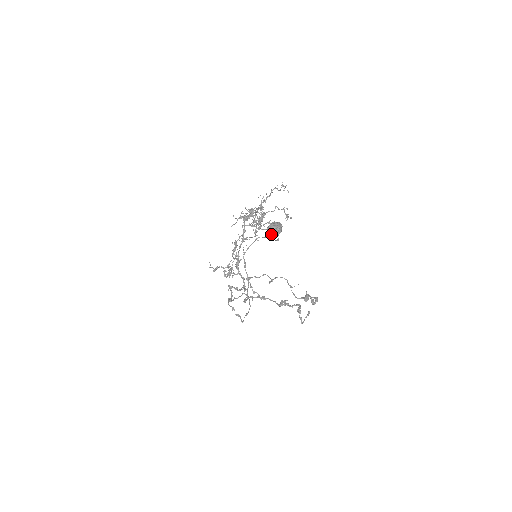
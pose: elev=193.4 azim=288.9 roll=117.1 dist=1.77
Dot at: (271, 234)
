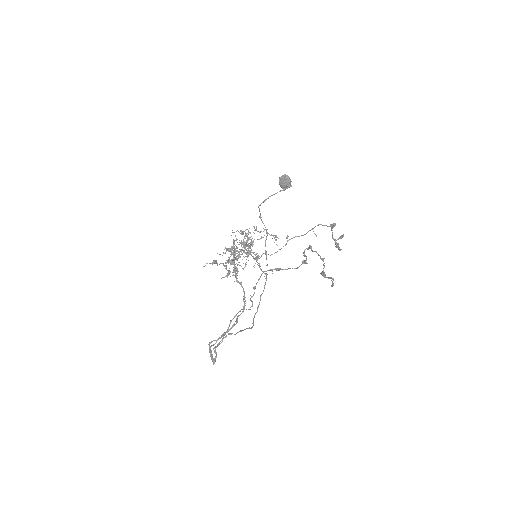
Dot at: (285, 176)
